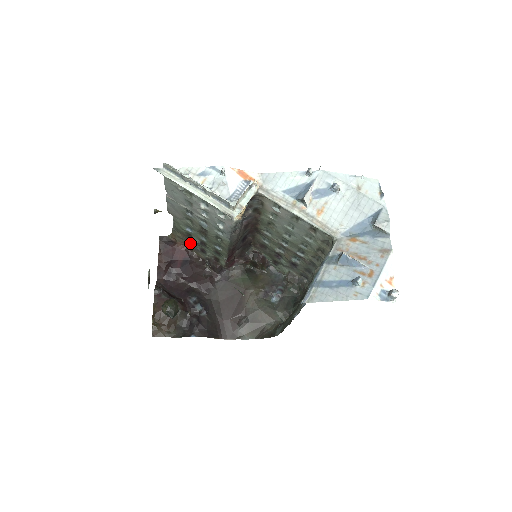
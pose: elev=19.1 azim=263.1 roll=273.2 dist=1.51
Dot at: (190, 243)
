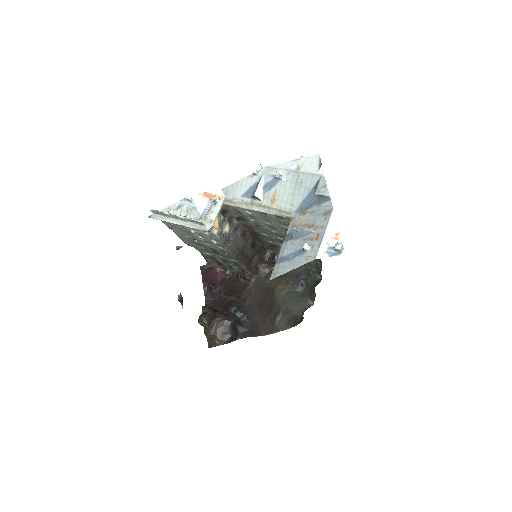
Dot at: (220, 264)
